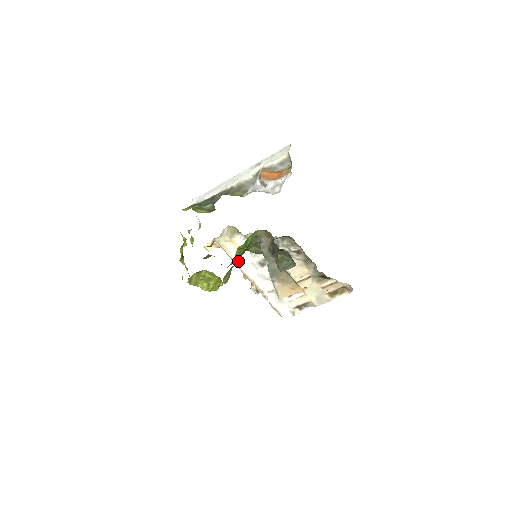
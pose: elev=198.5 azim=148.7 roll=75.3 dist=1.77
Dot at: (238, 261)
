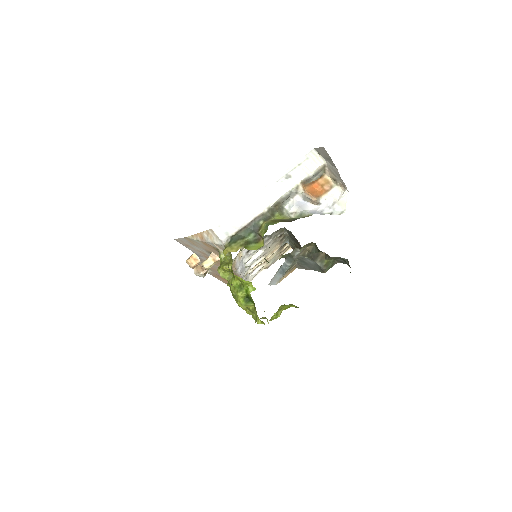
Dot at: (238, 267)
